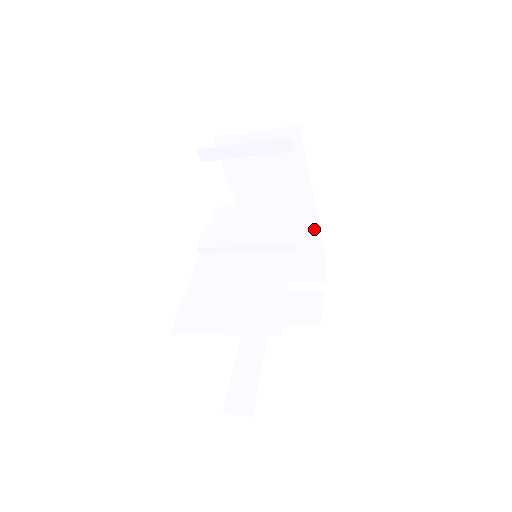
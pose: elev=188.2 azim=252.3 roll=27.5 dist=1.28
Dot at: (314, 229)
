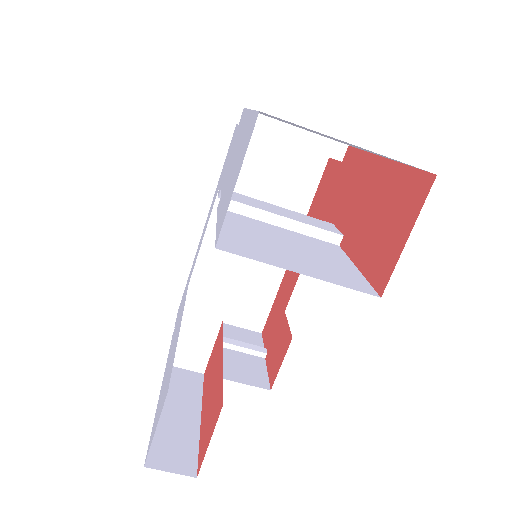
Dot at: (273, 283)
